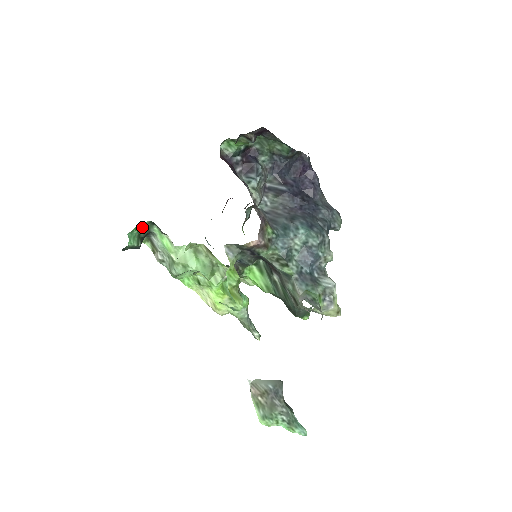
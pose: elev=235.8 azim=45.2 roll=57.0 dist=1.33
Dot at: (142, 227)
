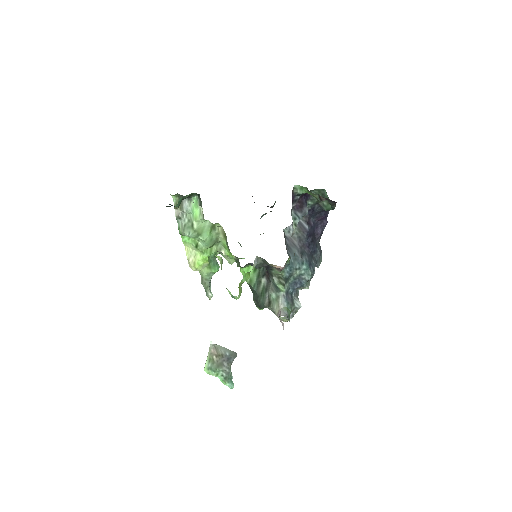
Dot at: (189, 194)
